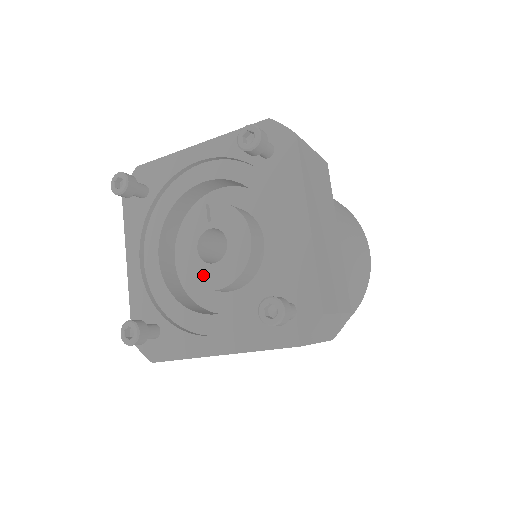
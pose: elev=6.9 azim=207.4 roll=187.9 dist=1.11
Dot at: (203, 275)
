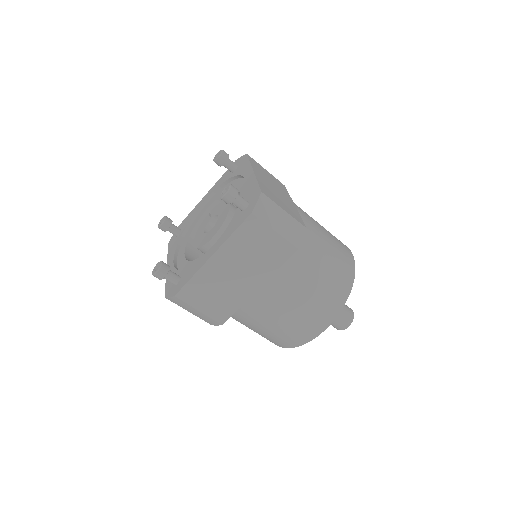
Dot at: (206, 238)
